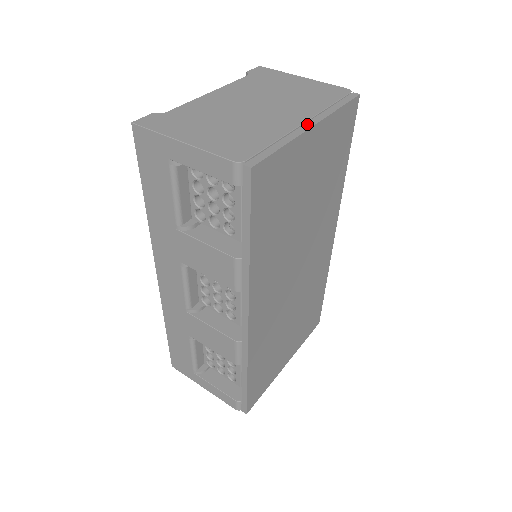
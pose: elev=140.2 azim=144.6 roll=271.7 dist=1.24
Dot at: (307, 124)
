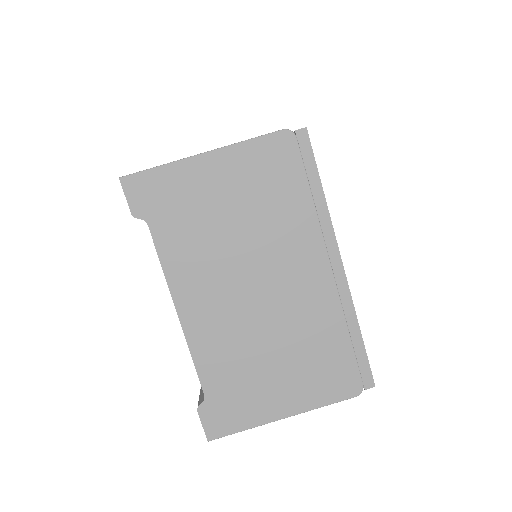
Dot at: (335, 268)
